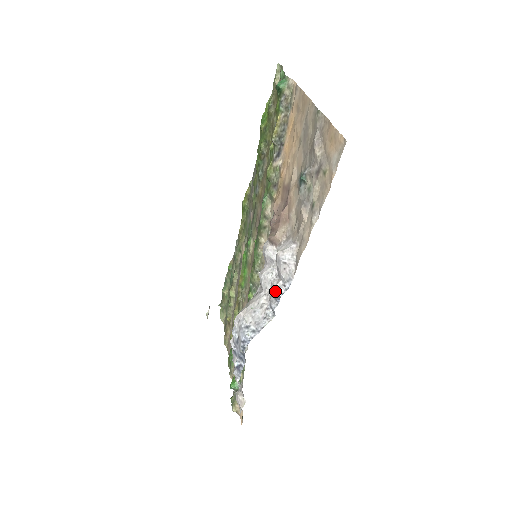
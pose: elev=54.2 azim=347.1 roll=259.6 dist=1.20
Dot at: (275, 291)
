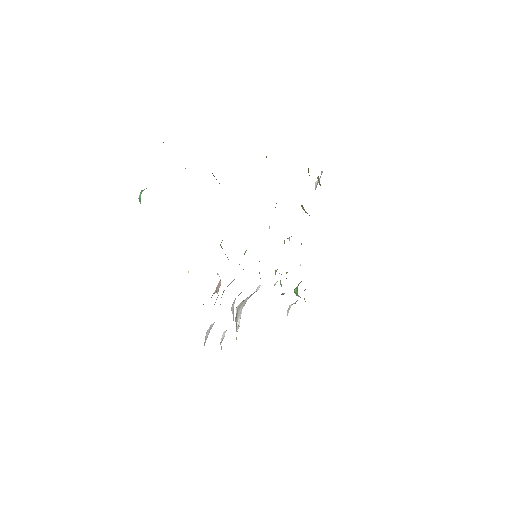
Dot at: occluded
